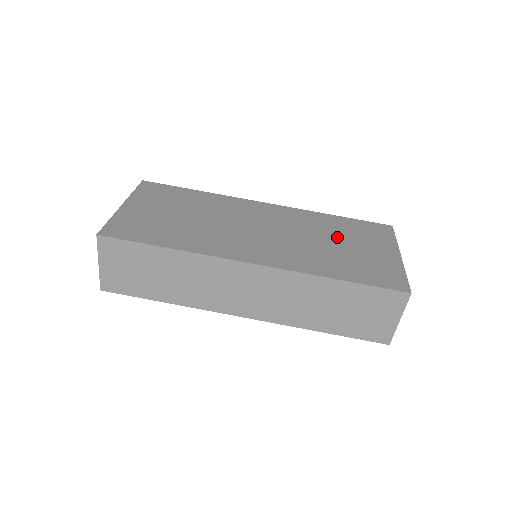
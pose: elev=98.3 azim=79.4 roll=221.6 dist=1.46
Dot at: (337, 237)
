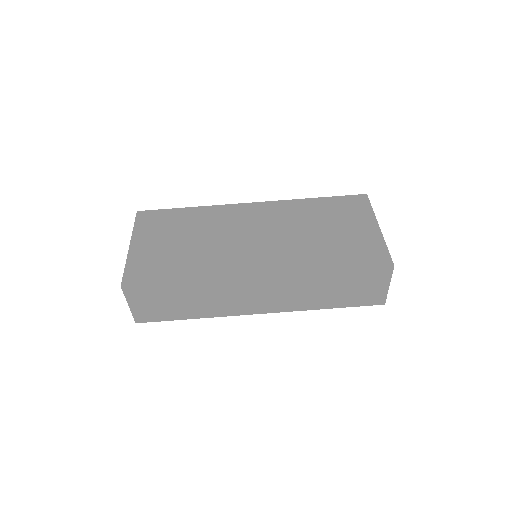
Dot at: (321, 223)
